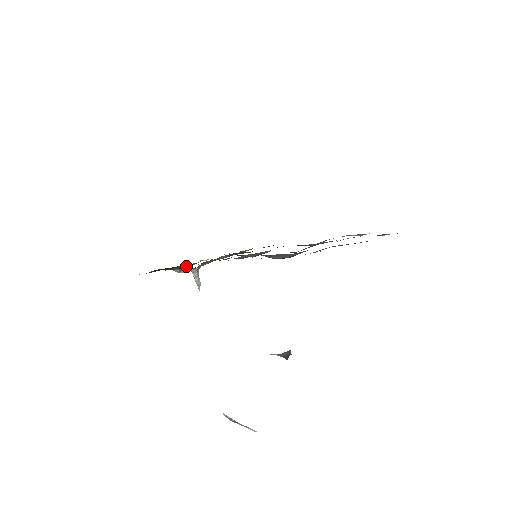
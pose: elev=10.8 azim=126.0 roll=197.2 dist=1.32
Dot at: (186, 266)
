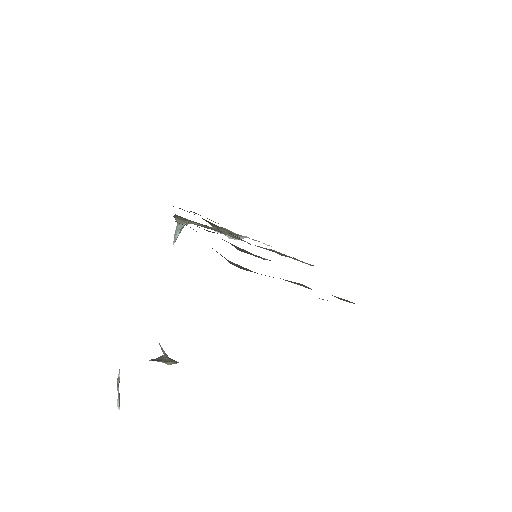
Dot at: (227, 230)
